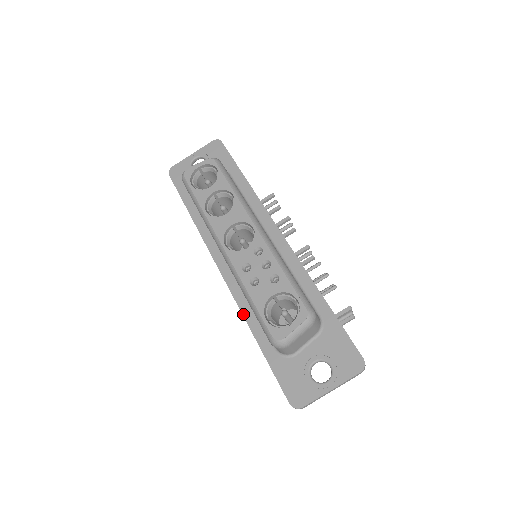
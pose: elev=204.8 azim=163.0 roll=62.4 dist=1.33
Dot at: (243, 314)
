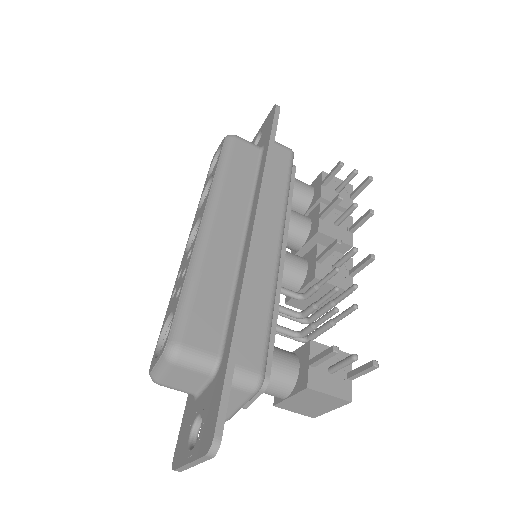
Dot at: occluded
